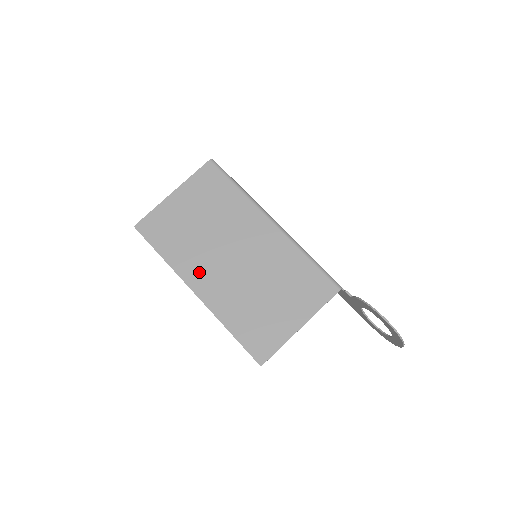
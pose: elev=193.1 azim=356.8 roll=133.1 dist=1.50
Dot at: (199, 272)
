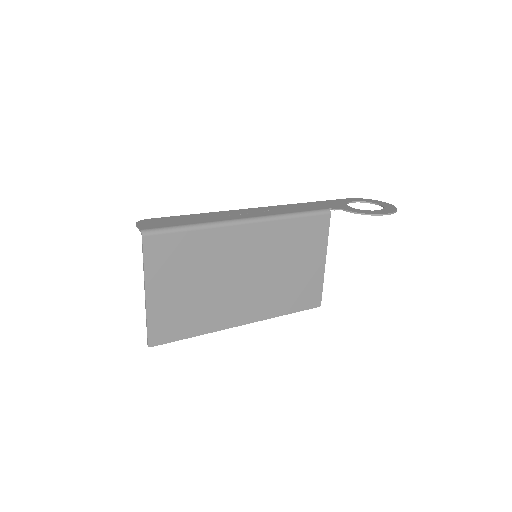
Dot at: (232, 312)
